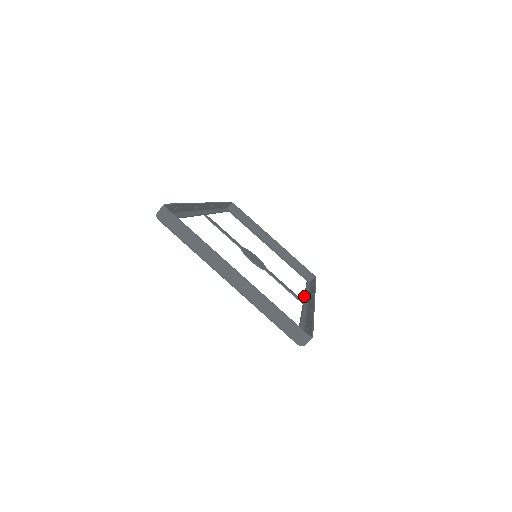
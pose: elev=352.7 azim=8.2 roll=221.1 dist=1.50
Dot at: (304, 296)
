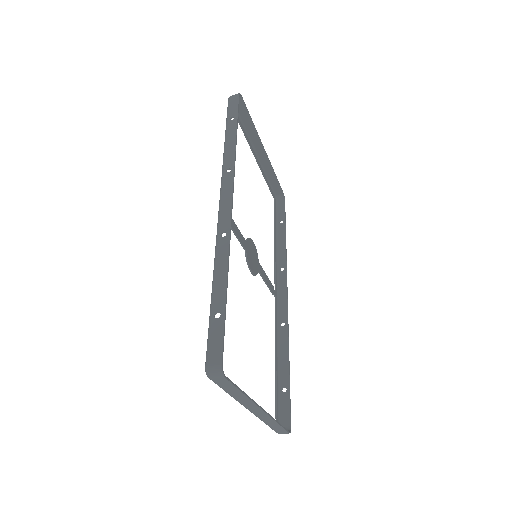
Dot at: (275, 269)
